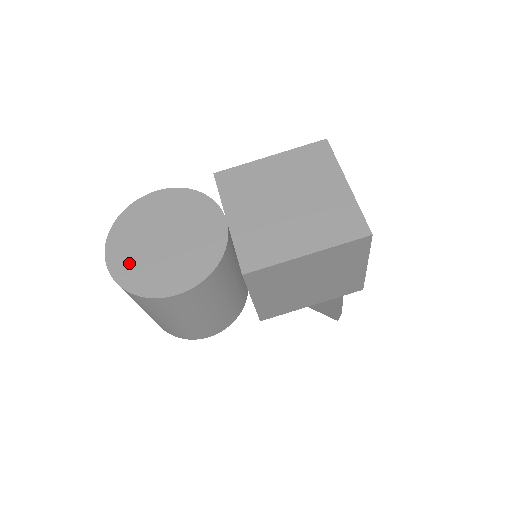
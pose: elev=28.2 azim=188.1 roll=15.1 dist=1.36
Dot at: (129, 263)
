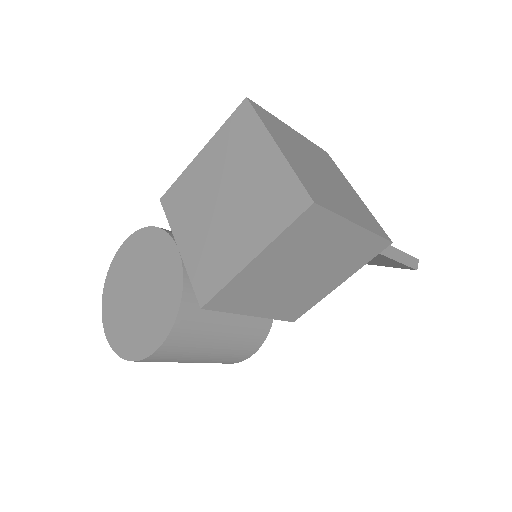
Dot at: (119, 328)
